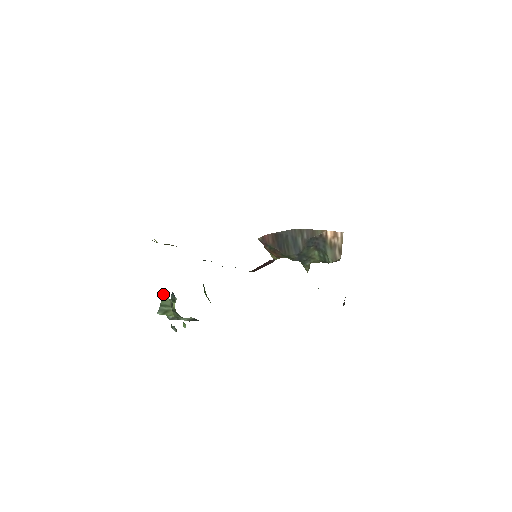
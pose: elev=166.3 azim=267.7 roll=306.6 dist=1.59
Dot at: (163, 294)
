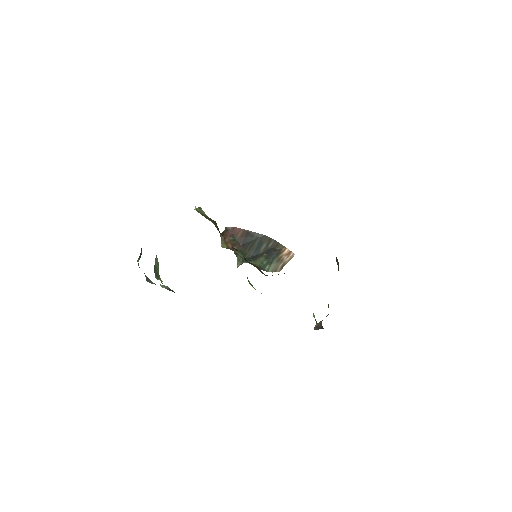
Dot at: occluded
